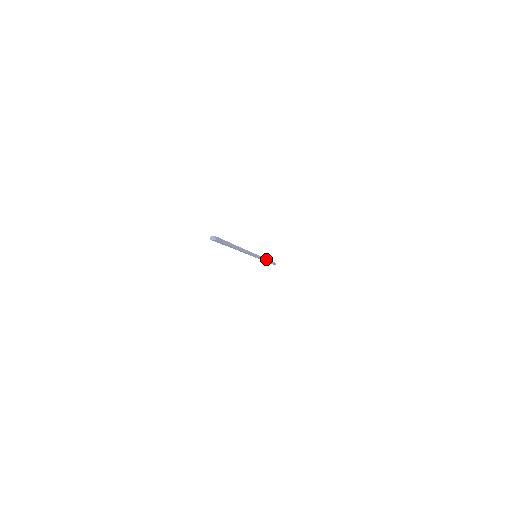
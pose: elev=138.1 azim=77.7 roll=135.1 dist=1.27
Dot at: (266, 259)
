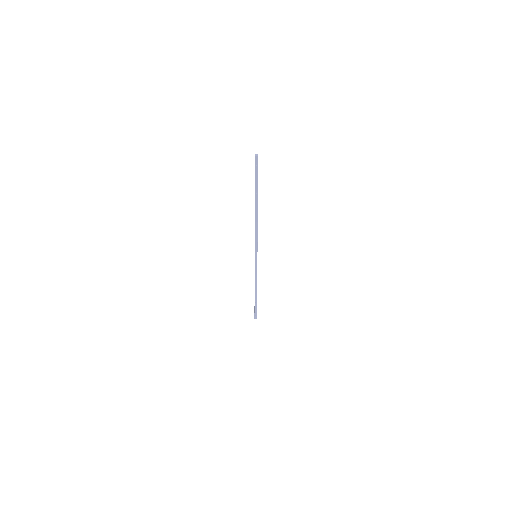
Dot at: (256, 284)
